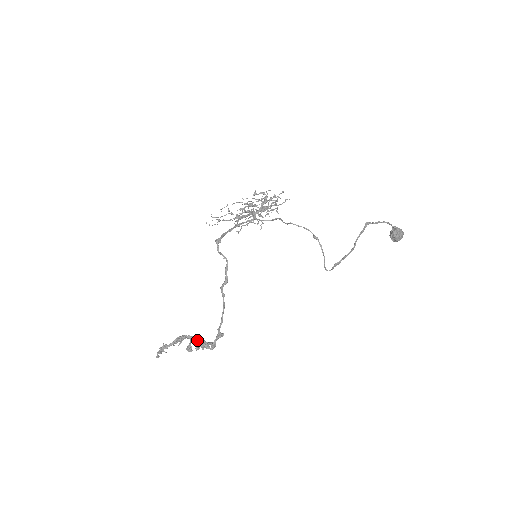
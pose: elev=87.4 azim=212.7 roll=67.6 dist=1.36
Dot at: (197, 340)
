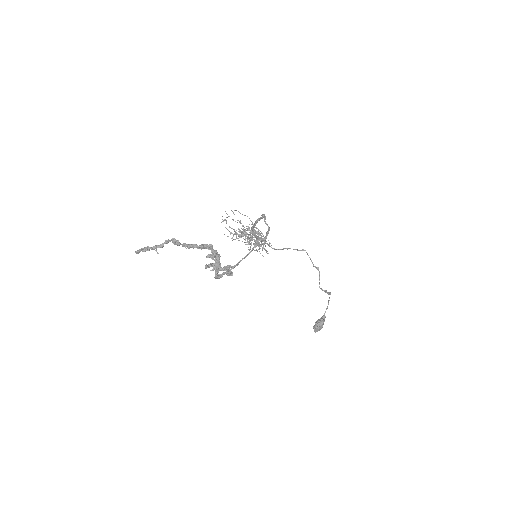
Dot at: (215, 258)
